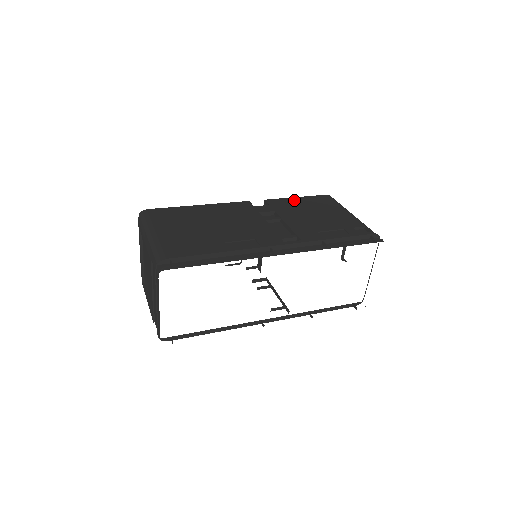
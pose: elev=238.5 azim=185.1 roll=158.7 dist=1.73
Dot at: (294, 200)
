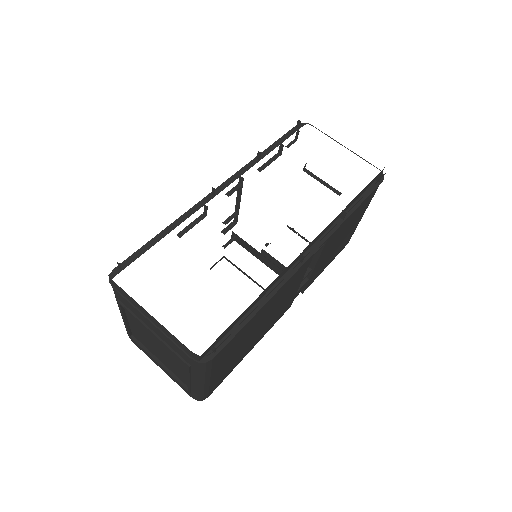
Dot at: occluded
